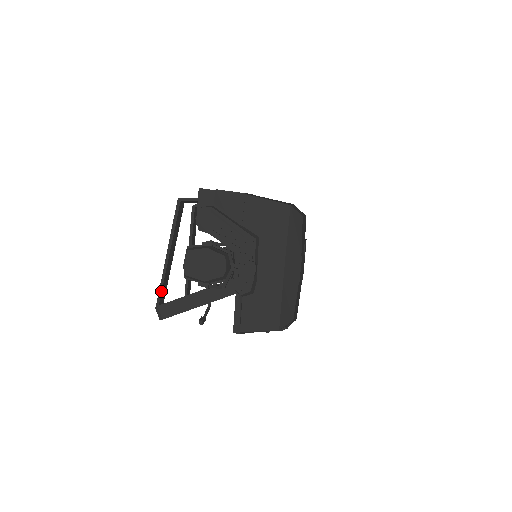
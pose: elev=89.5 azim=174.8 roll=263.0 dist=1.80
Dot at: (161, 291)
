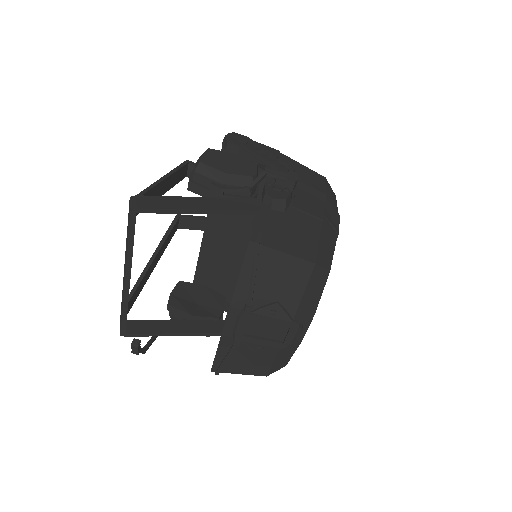
Dot at: (143, 193)
